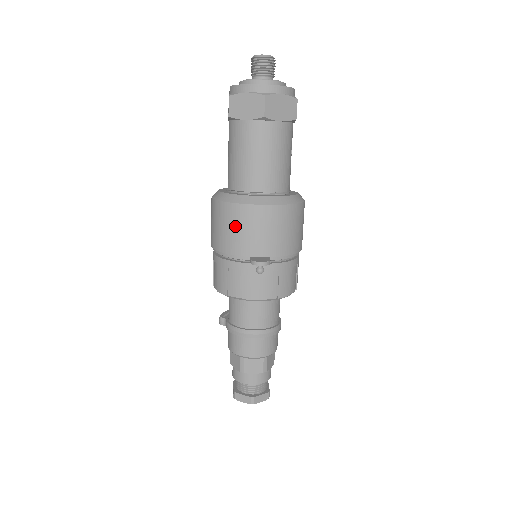
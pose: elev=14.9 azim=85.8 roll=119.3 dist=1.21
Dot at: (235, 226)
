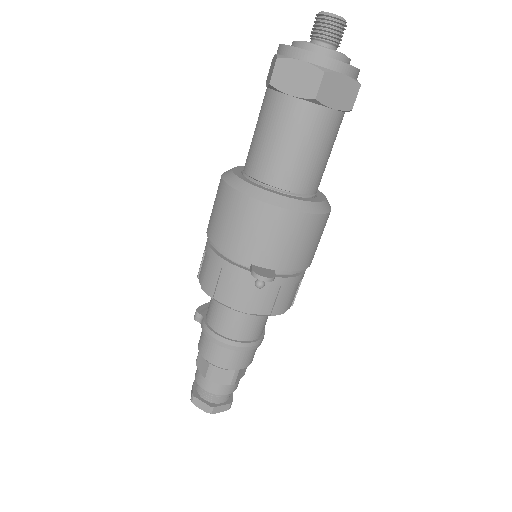
Dot at: (243, 224)
